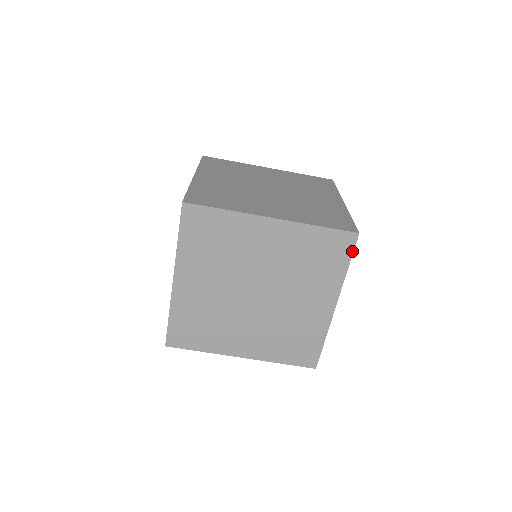
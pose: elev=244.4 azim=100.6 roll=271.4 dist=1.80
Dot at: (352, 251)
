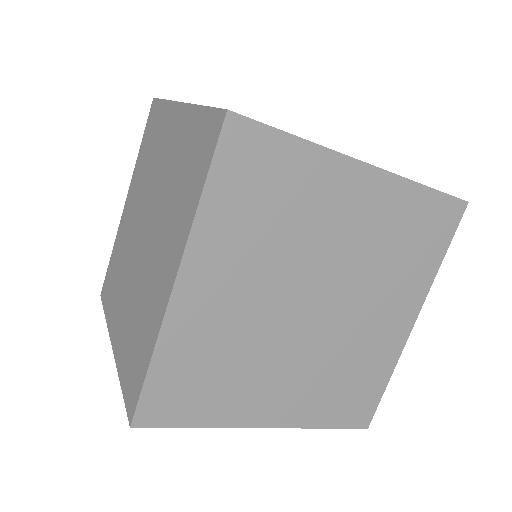
Dot at: (454, 231)
